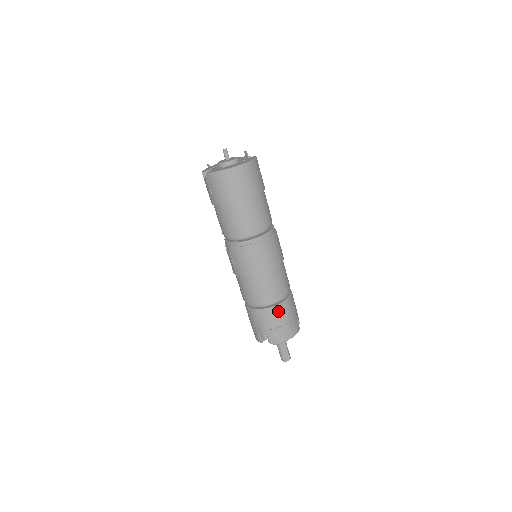
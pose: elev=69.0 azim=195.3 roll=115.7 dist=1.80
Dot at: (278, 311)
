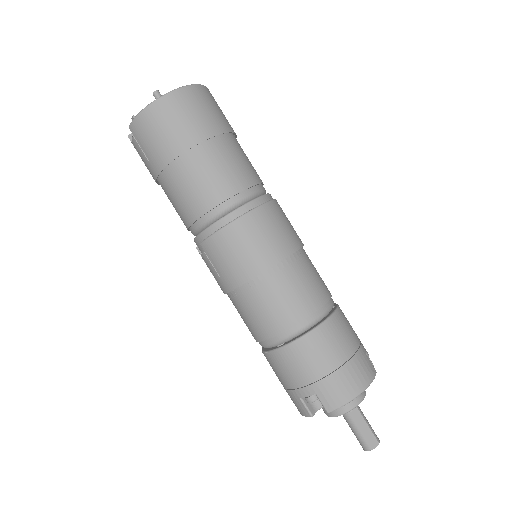
Dot at: (321, 338)
